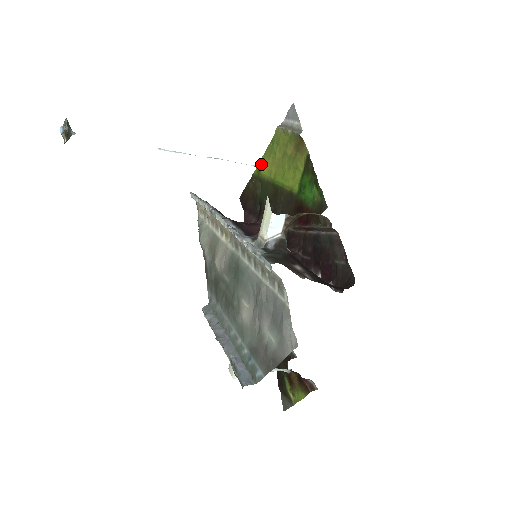
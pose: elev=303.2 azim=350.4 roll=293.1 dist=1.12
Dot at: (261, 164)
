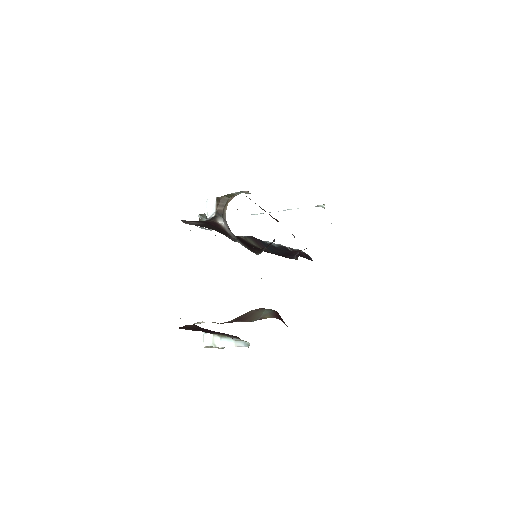
Dot at: occluded
